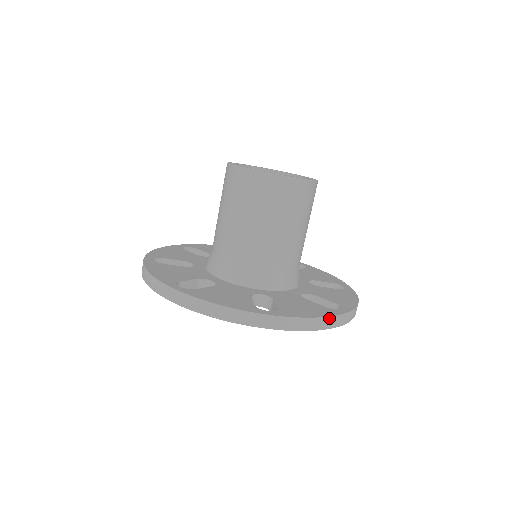
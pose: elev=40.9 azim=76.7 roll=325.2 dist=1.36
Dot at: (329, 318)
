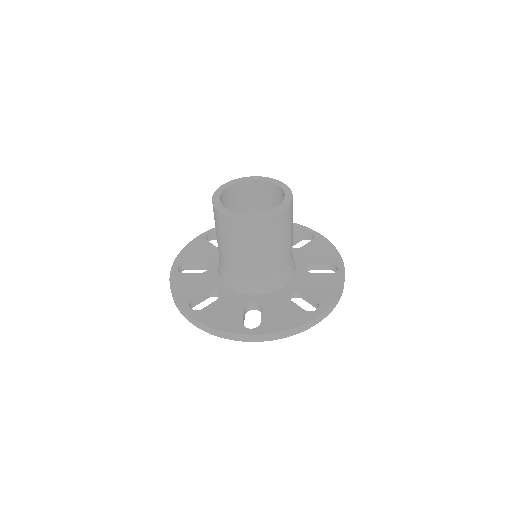
Dot at: (302, 326)
